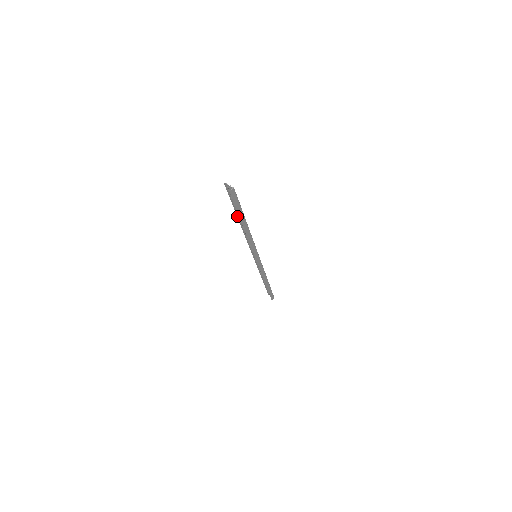
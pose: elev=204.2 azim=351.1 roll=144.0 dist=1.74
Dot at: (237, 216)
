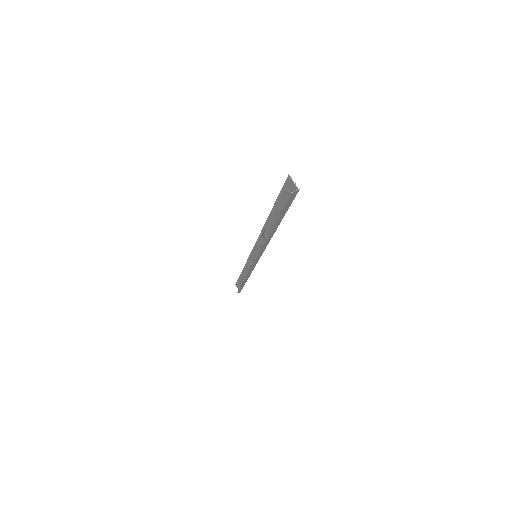
Dot at: (270, 213)
